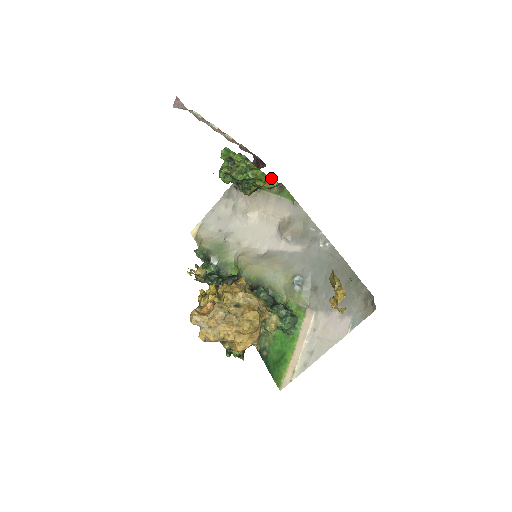
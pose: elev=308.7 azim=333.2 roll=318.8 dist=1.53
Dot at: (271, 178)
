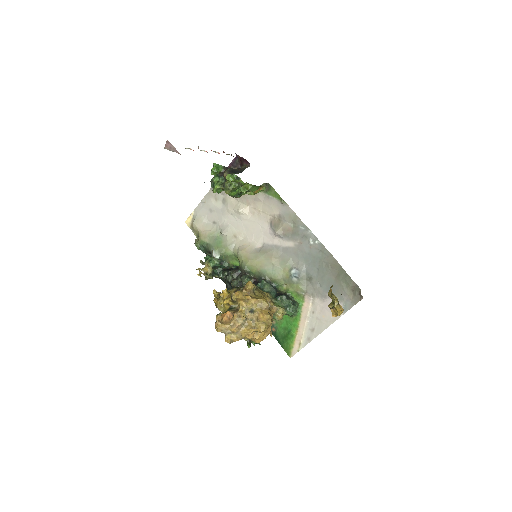
Dot at: (260, 186)
